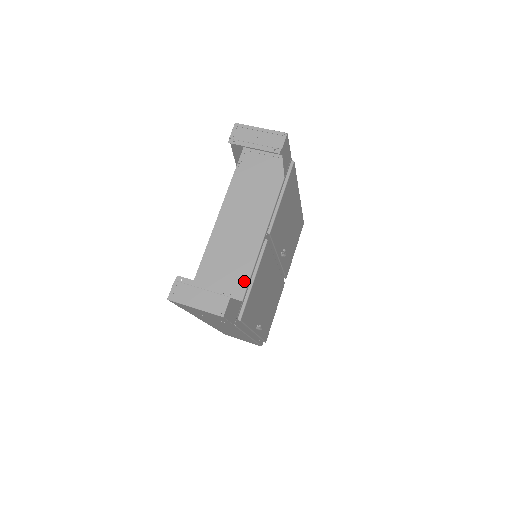
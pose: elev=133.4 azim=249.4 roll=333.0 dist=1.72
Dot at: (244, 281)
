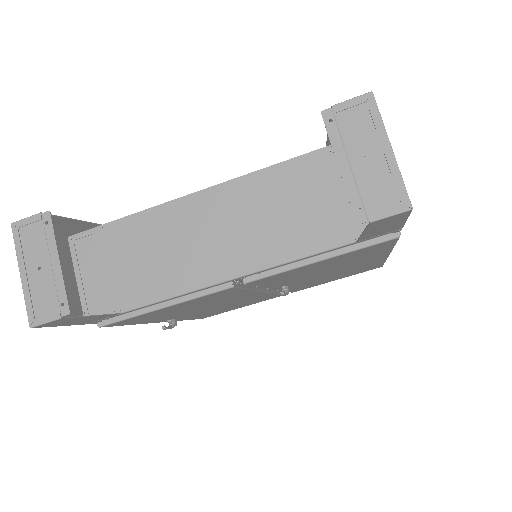
Dot at: (150, 296)
